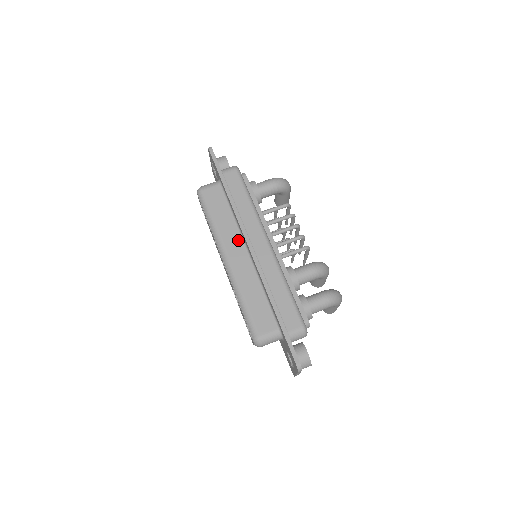
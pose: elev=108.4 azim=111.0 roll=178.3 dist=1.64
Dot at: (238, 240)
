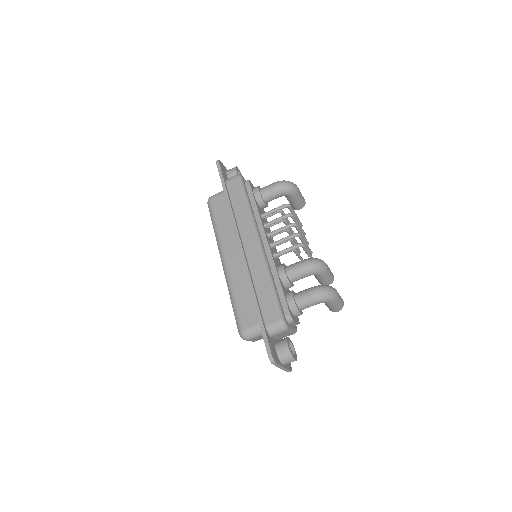
Dot at: (235, 241)
